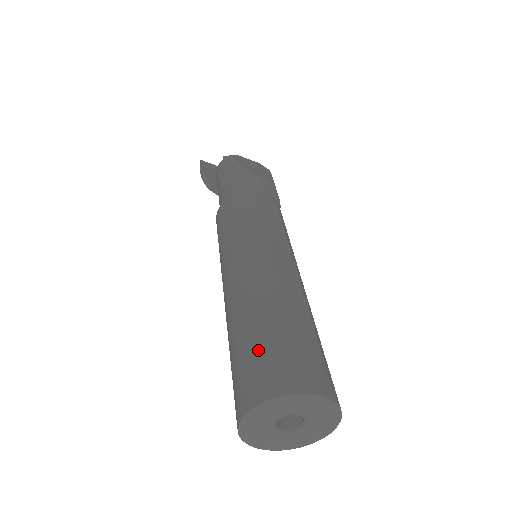
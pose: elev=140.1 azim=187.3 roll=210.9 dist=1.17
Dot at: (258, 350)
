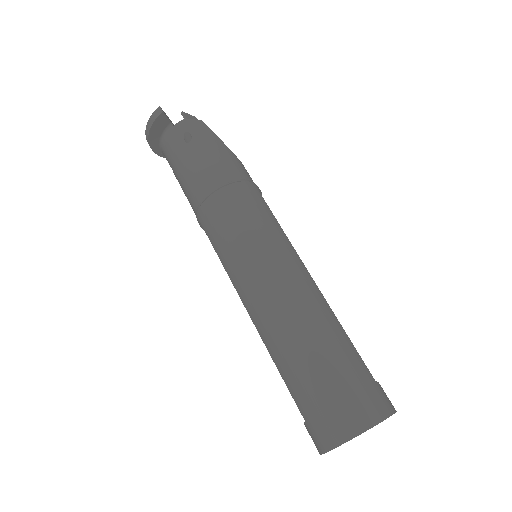
Dot at: (353, 374)
